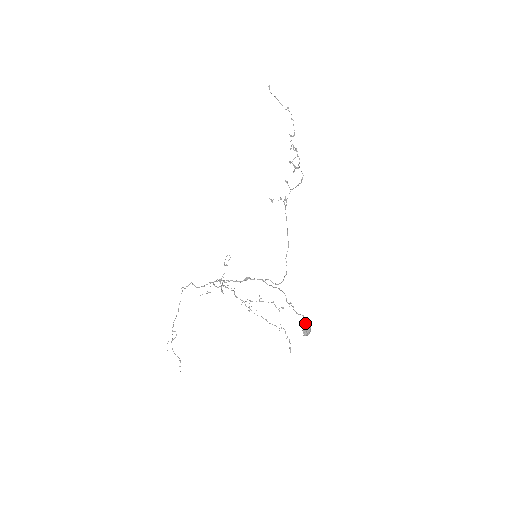
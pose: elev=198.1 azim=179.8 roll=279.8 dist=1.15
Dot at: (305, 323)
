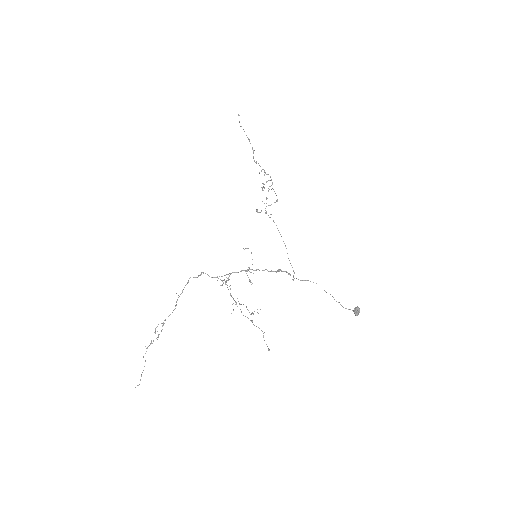
Dot at: (345, 308)
